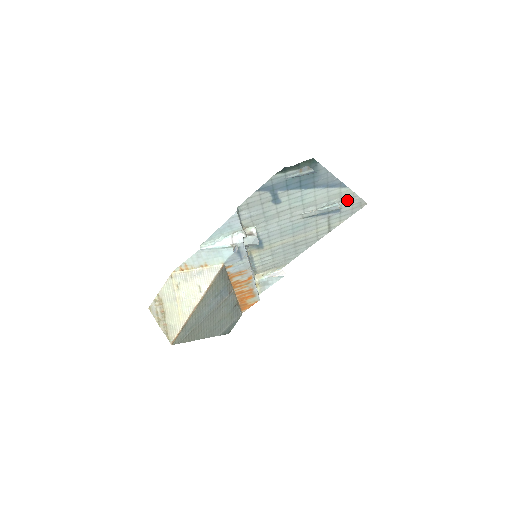
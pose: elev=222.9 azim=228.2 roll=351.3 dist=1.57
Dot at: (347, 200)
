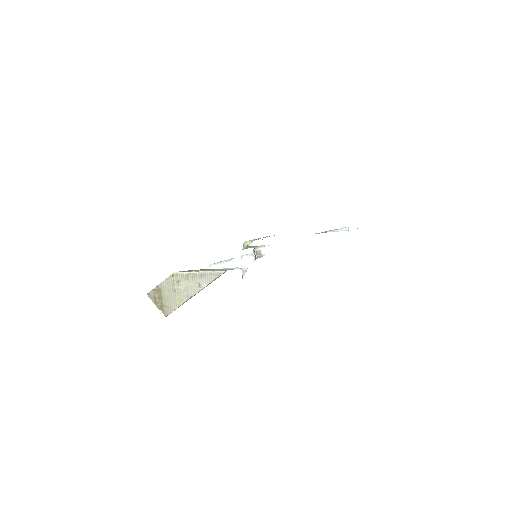
Dot at: occluded
